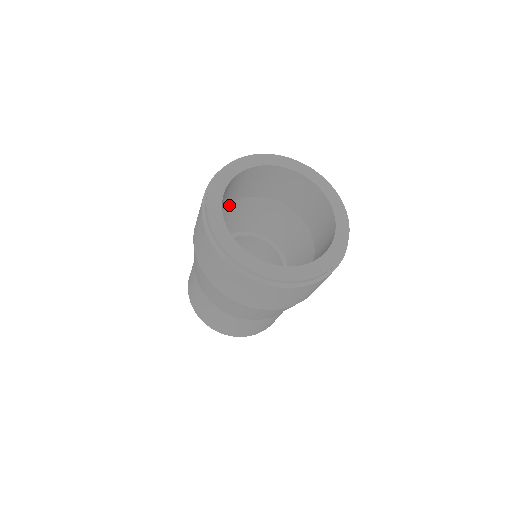
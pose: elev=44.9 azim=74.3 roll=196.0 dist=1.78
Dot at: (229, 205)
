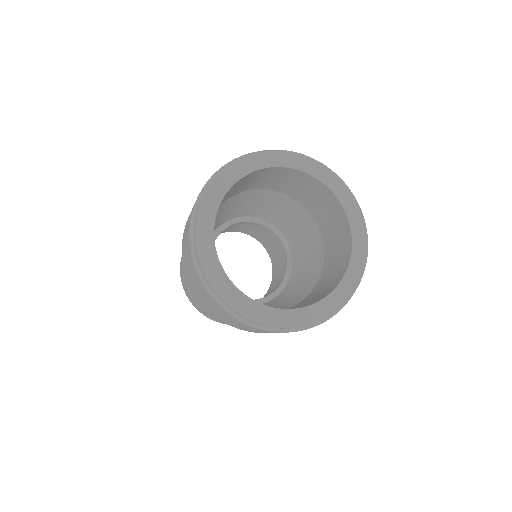
Dot at: (249, 191)
